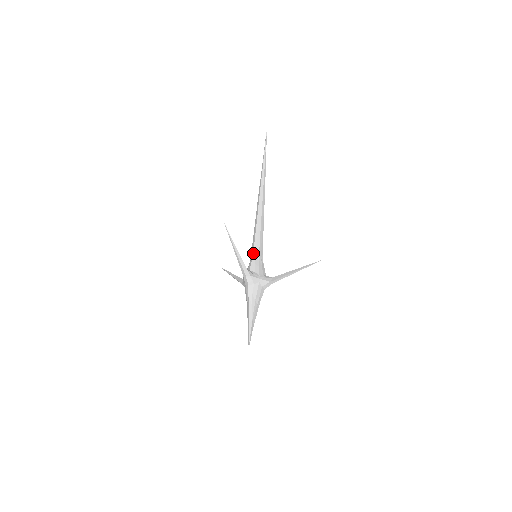
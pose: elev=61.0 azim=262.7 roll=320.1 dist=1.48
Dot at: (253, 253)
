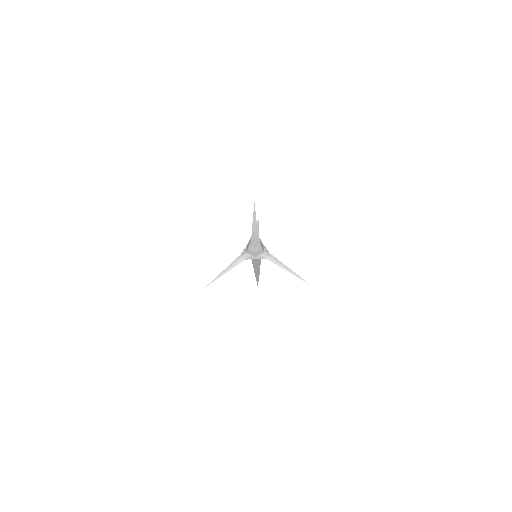
Dot at: occluded
